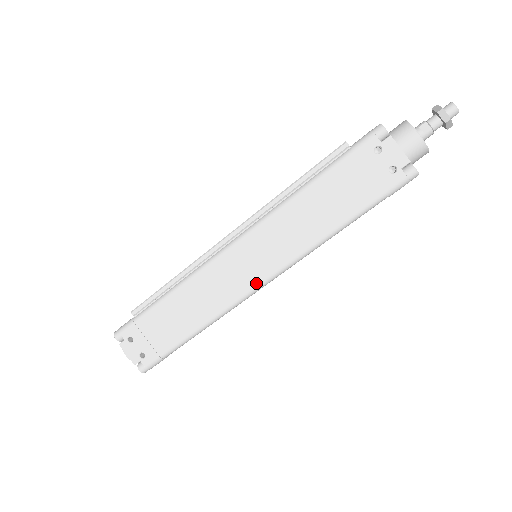
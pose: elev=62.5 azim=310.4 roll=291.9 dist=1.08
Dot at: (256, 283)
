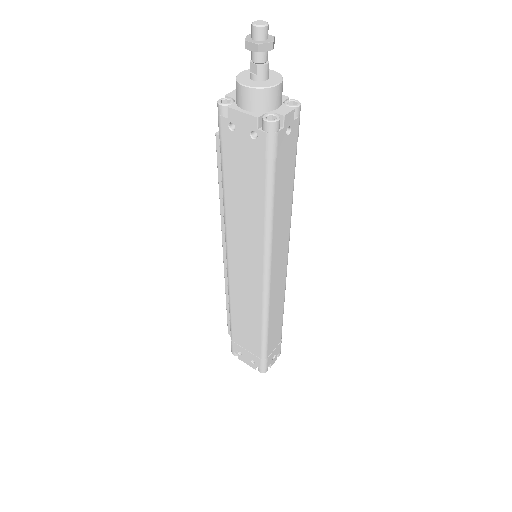
Dot at: (261, 283)
